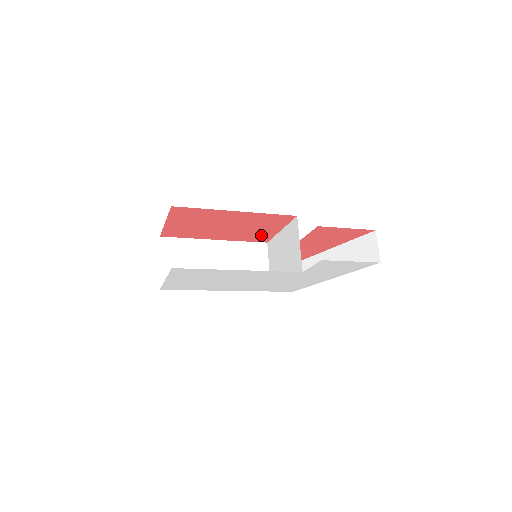
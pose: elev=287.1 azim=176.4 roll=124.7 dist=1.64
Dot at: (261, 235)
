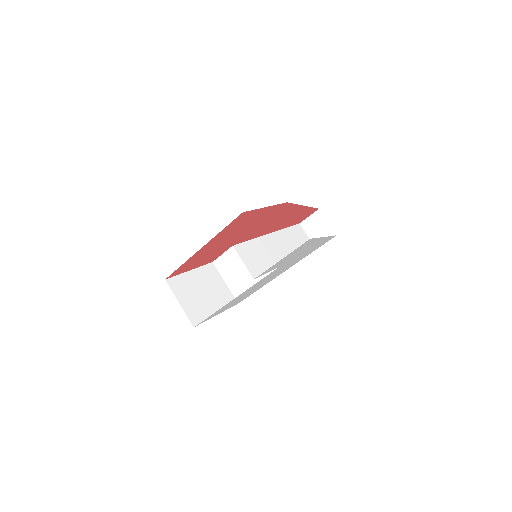
Dot at: (264, 213)
